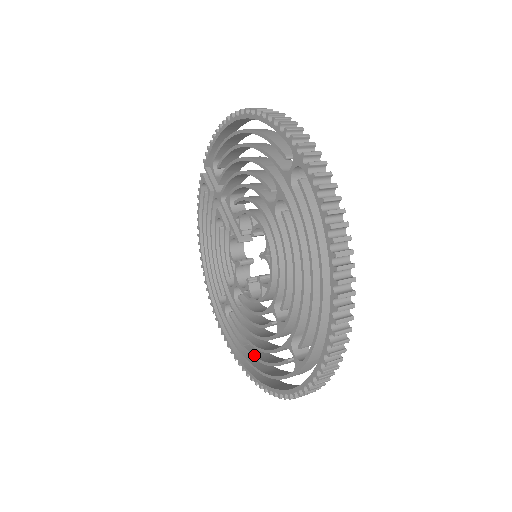
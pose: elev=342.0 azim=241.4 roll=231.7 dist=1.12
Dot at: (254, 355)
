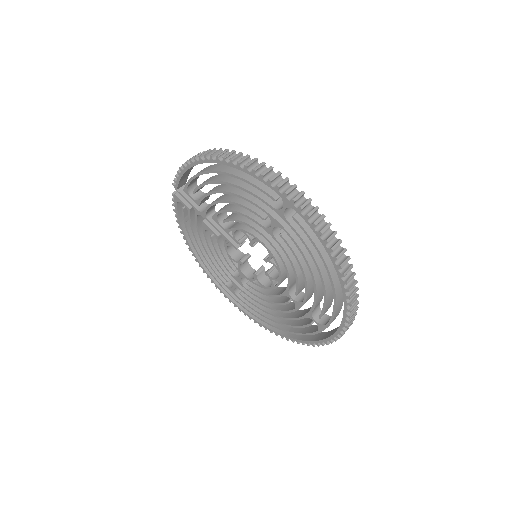
Dot at: (275, 321)
